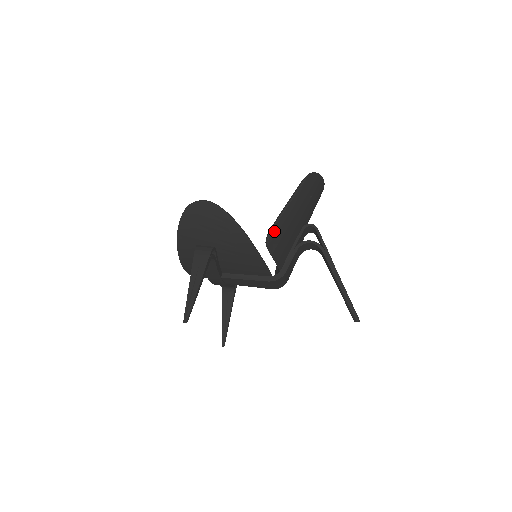
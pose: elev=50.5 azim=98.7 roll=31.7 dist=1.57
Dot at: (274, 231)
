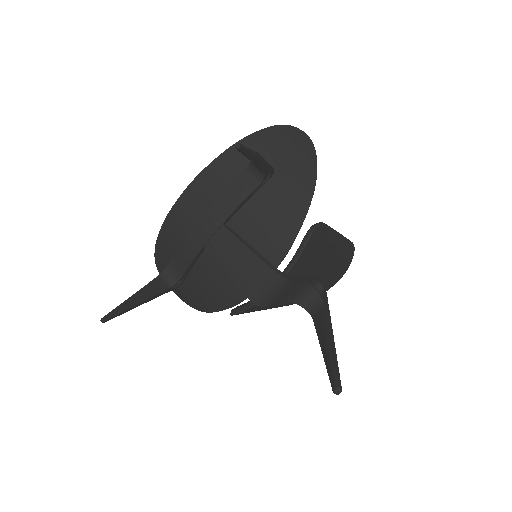
Dot at: (324, 228)
